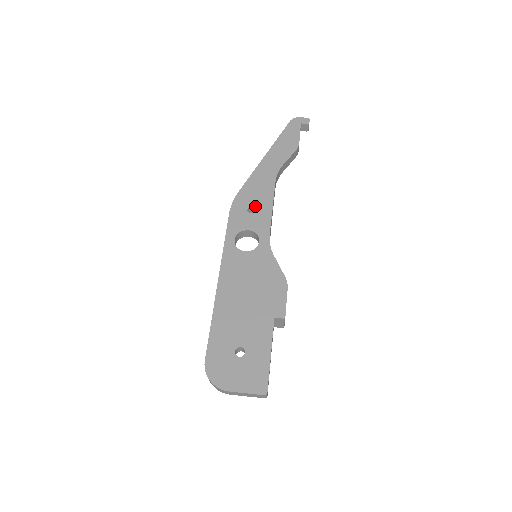
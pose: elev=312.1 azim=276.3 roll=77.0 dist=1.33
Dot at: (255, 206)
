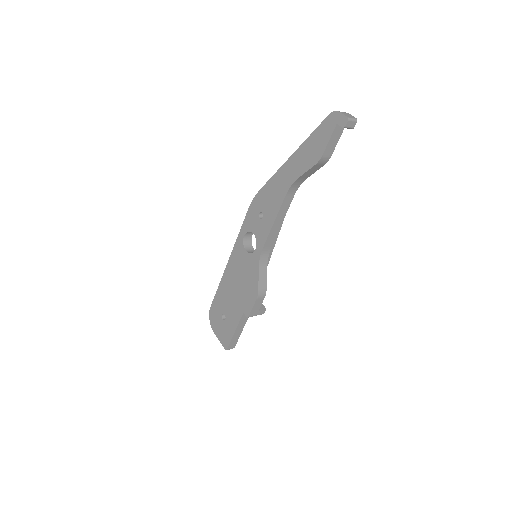
Dot at: (264, 213)
